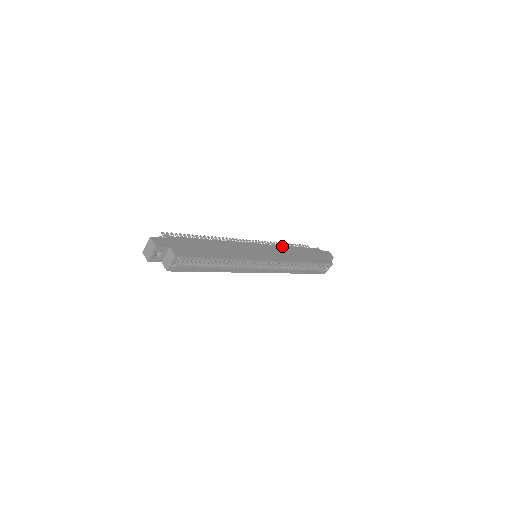
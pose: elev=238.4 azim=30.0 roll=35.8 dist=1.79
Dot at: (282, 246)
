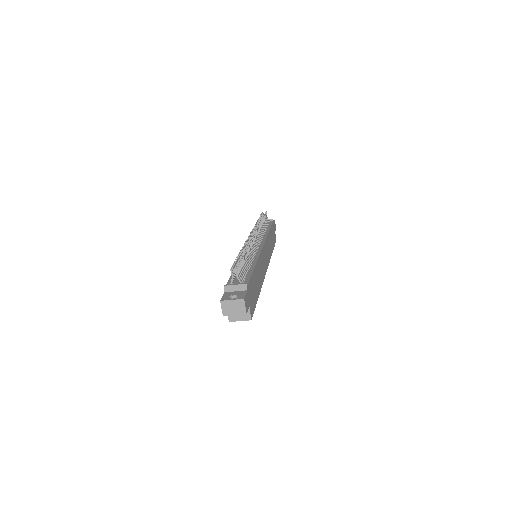
Dot at: (268, 236)
